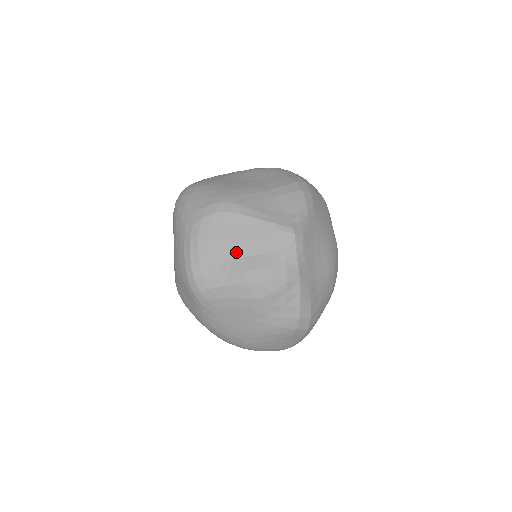
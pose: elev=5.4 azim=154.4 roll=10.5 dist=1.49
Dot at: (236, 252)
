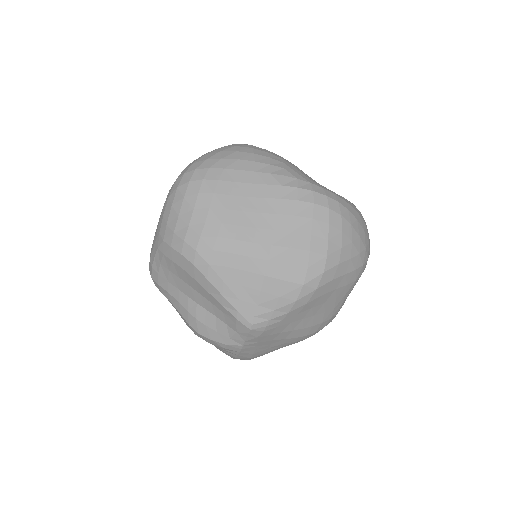
Dot at: (192, 295)
